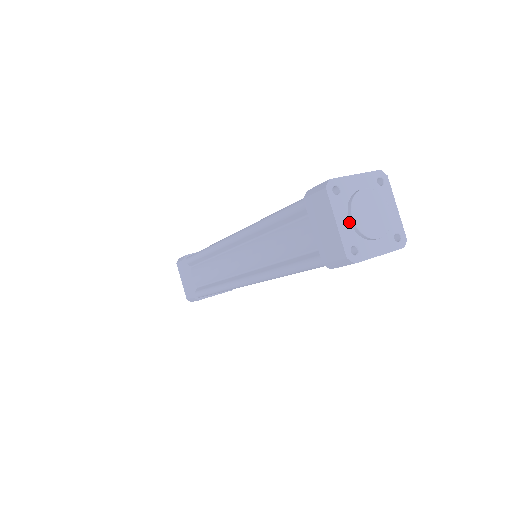
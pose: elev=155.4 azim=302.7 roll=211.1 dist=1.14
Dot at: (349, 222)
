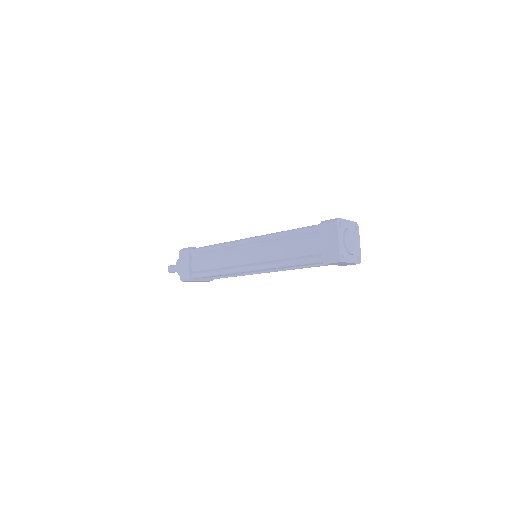
Dot at: (351, 255)
